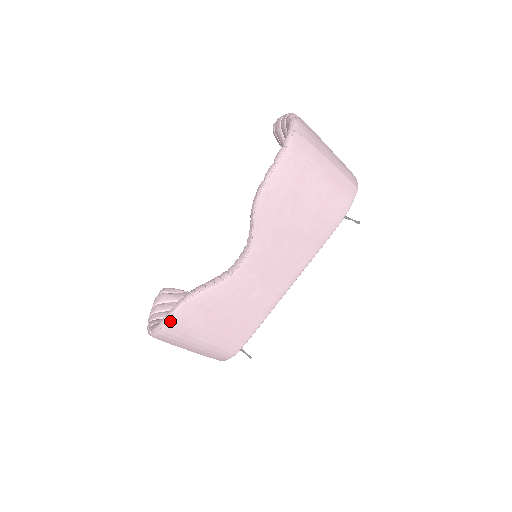
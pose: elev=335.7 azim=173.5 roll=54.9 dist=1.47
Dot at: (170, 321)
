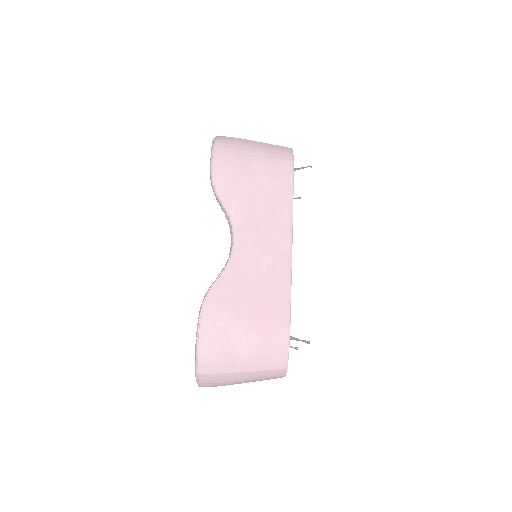
Dot at: (201, 332)
